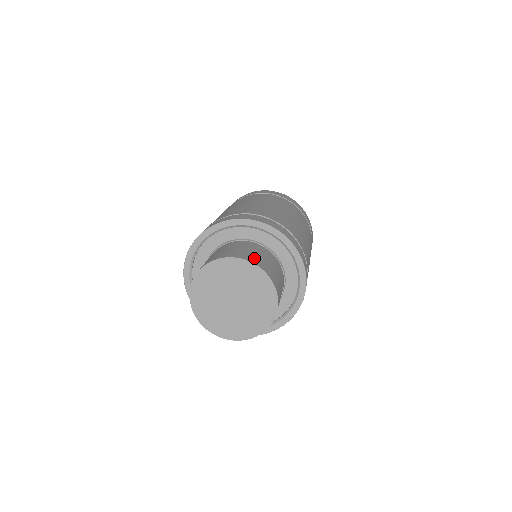
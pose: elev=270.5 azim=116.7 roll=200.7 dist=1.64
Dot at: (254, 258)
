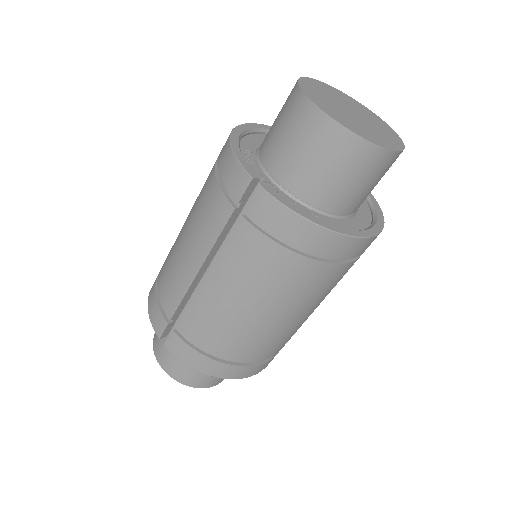
Dot at: occluded
